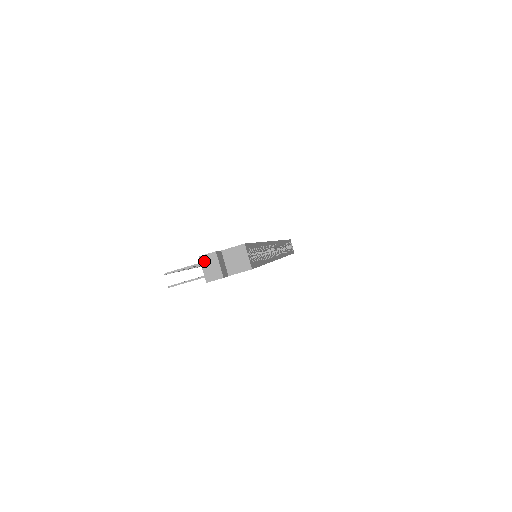
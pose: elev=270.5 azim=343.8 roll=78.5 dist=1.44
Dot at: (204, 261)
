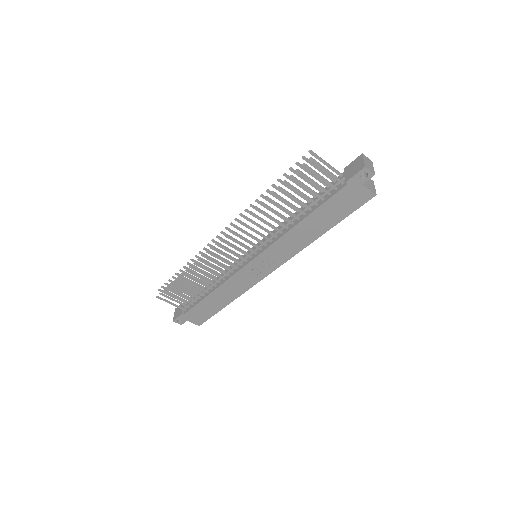
Dot at: (365, 158)
